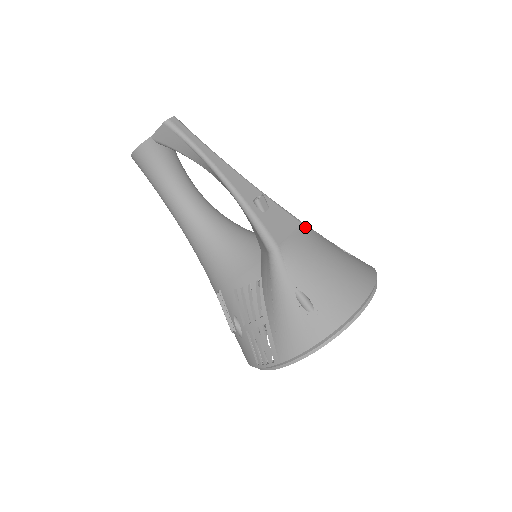
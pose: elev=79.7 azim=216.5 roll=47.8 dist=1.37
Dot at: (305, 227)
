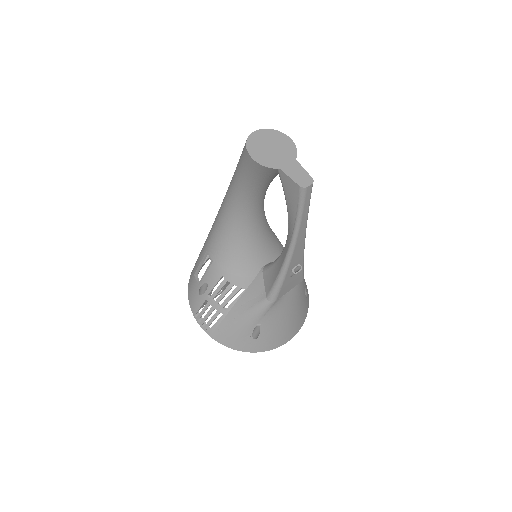
Dot at: (302, 283)
